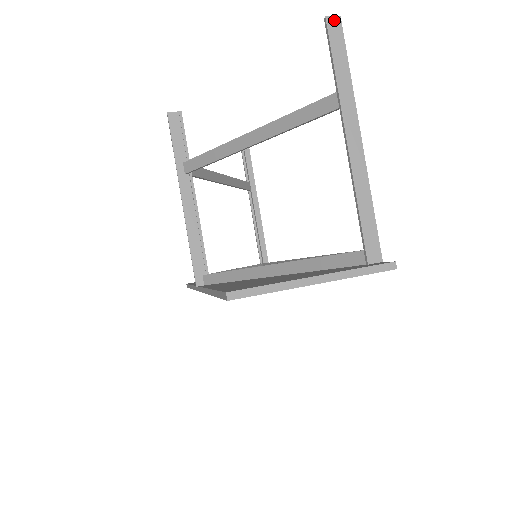
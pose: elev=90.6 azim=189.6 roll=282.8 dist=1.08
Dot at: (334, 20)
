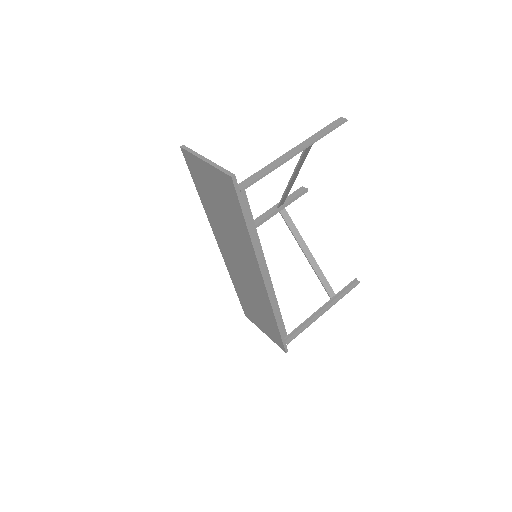
Dot at: (343, 119)
